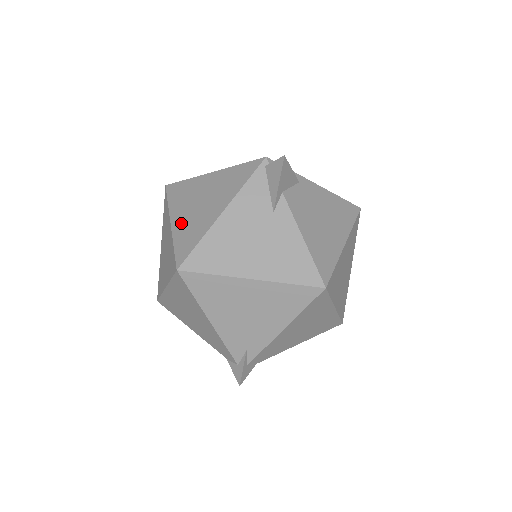
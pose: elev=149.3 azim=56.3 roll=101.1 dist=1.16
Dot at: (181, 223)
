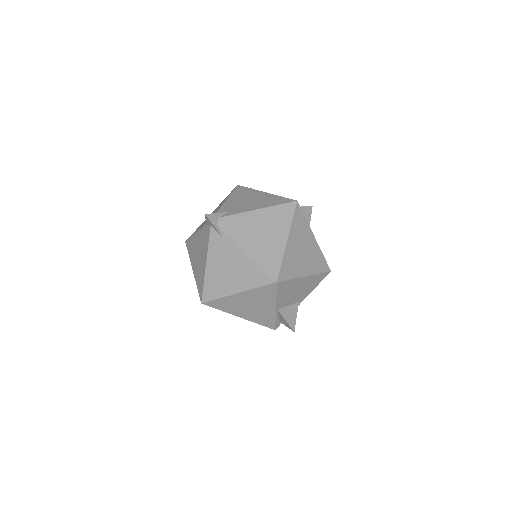
Dot at: occluded
